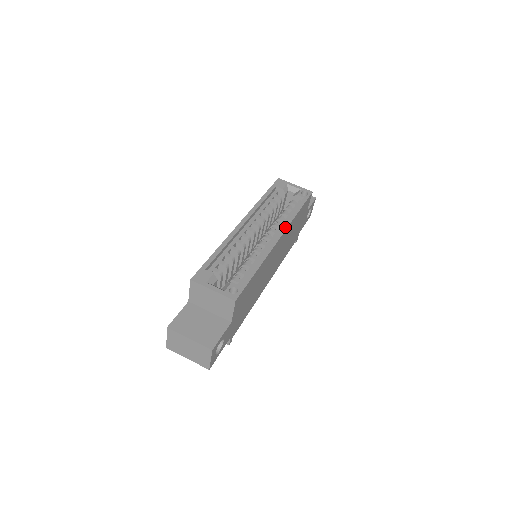
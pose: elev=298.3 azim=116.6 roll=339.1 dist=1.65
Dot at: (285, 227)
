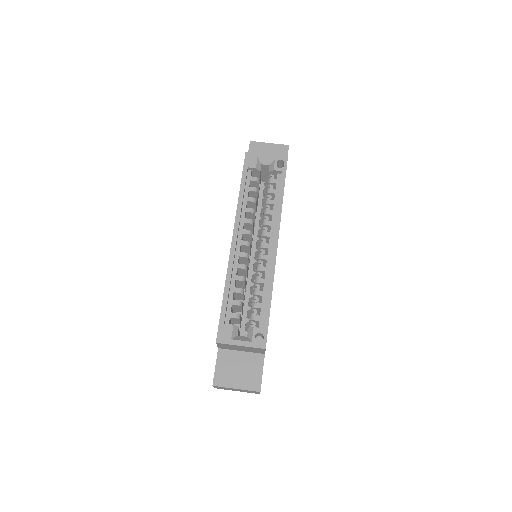
Dot at: (277, 227)
